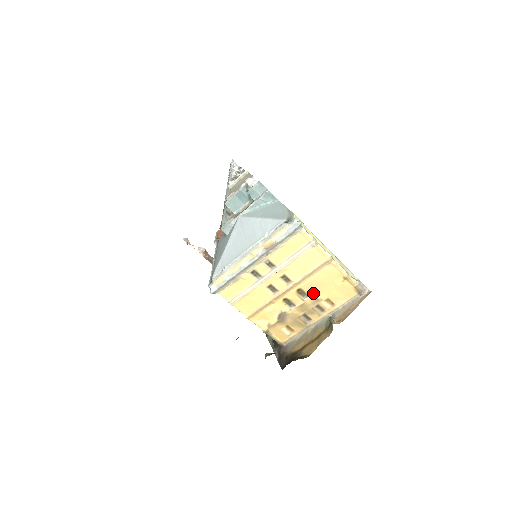
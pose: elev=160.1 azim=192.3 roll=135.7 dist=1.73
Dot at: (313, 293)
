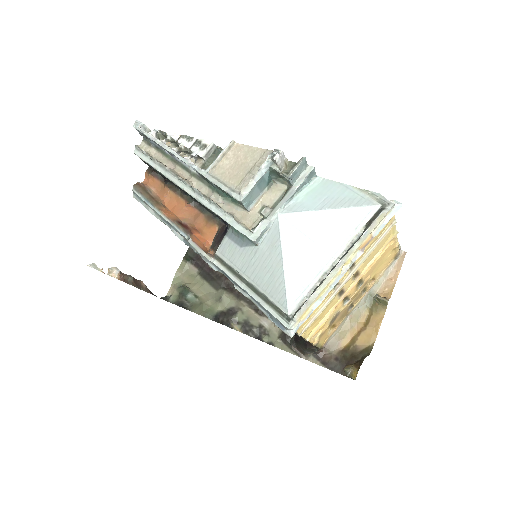
Dot at: (367, 277)
